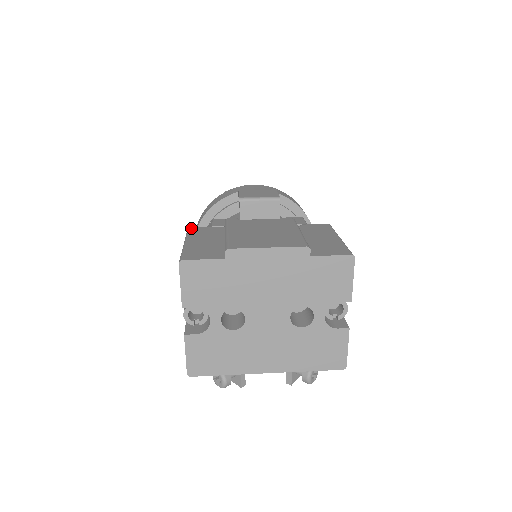
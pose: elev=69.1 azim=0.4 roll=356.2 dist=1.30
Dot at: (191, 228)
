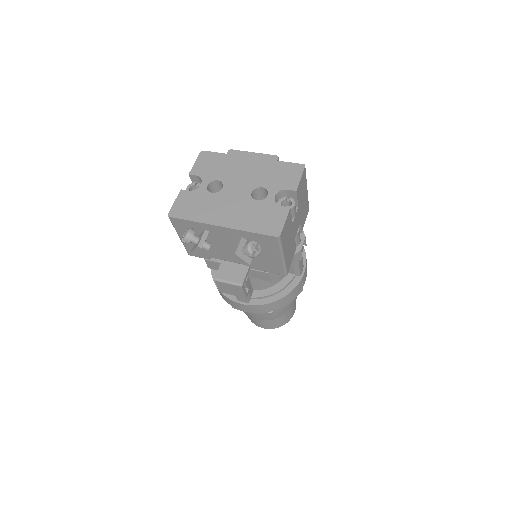
Dot at: occluded
